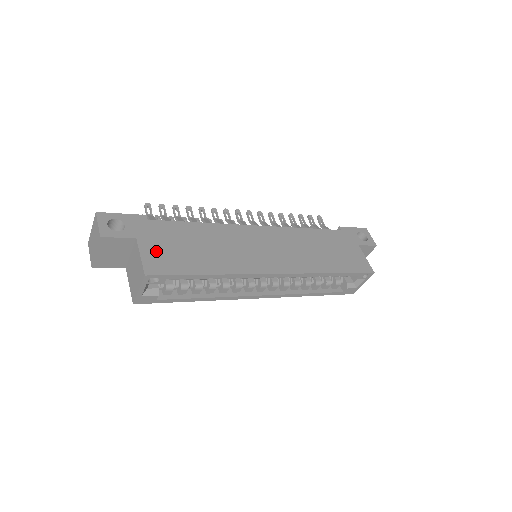
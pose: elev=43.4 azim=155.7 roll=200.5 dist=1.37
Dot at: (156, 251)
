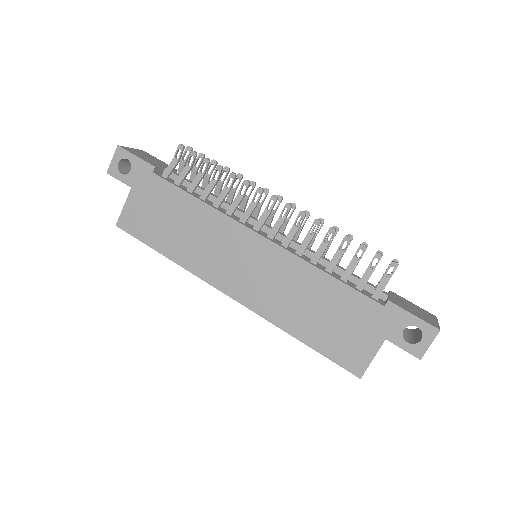
Dot at: (138, 209)
